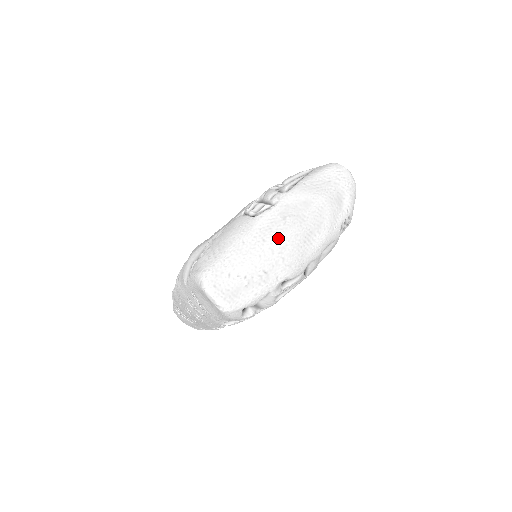
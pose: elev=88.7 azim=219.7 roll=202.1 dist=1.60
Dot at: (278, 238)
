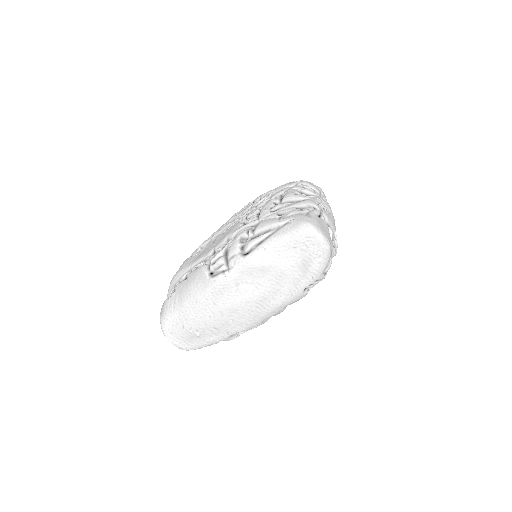
Dot at: (227, 304)
